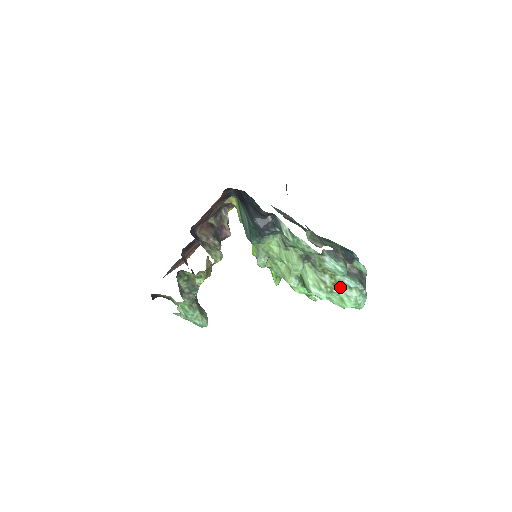
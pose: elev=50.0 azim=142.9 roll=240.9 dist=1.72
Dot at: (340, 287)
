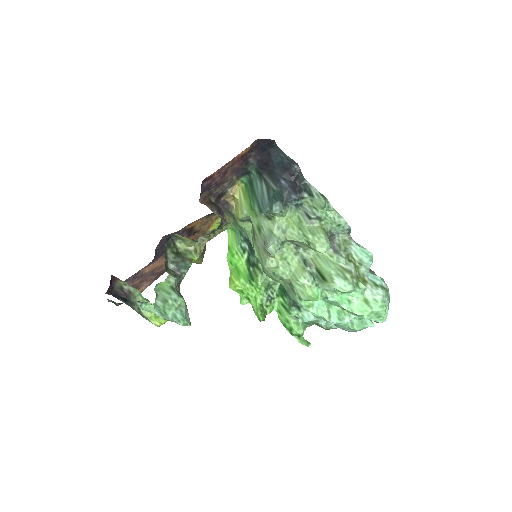
Dot at: (364, 283)
